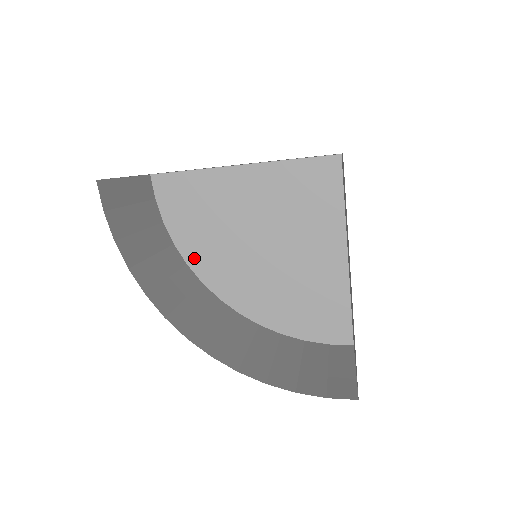
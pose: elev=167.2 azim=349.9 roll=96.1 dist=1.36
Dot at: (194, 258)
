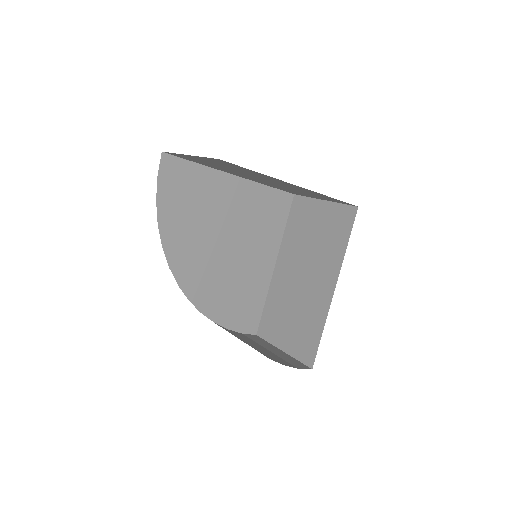
Dot at: (171, 243)
